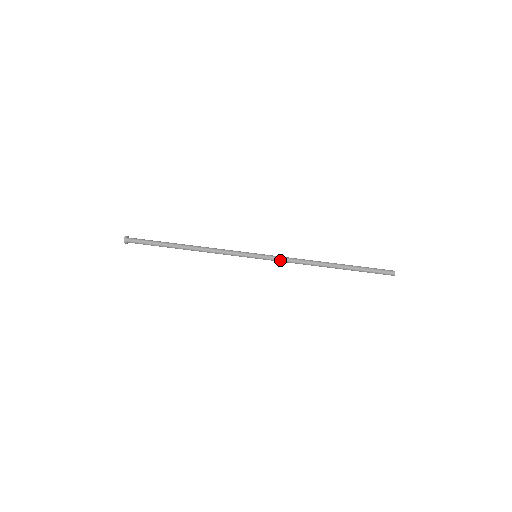
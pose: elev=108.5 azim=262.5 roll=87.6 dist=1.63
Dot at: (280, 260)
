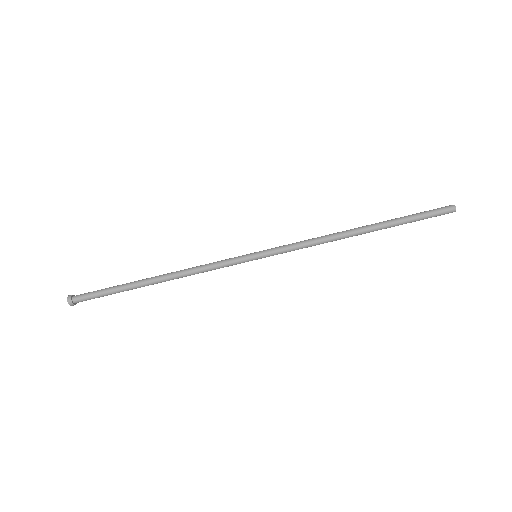
Dot at: occluded
